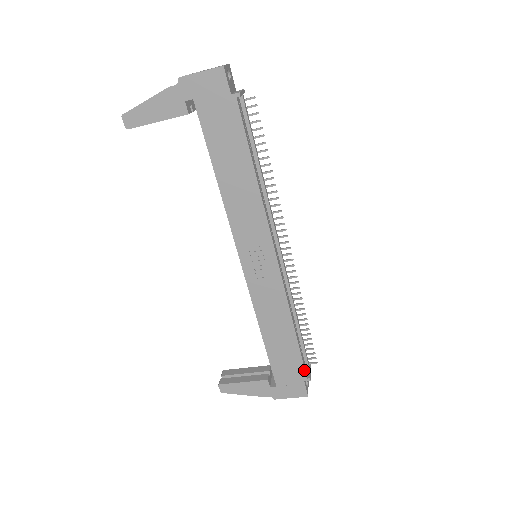
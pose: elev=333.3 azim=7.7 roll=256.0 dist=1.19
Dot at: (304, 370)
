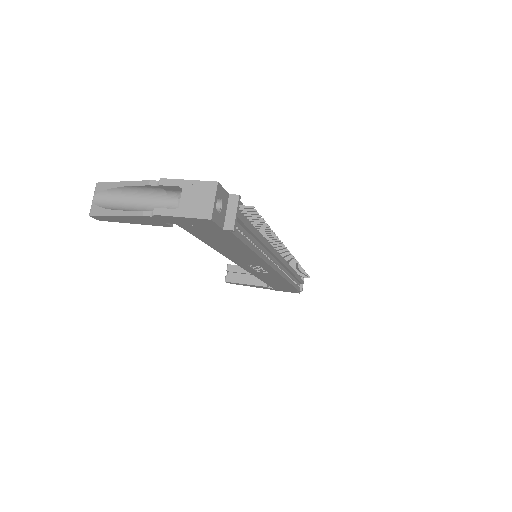
Dot at: (297, 290)
